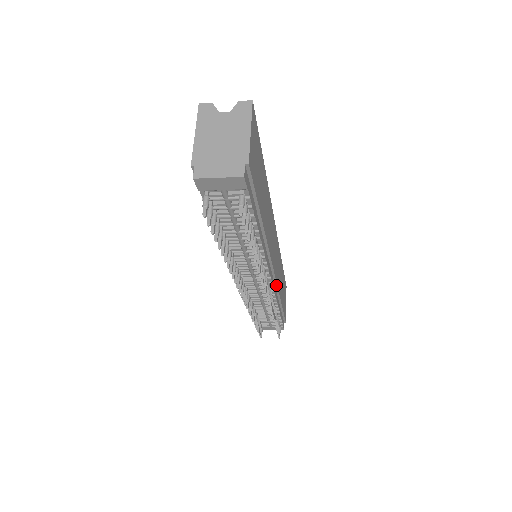
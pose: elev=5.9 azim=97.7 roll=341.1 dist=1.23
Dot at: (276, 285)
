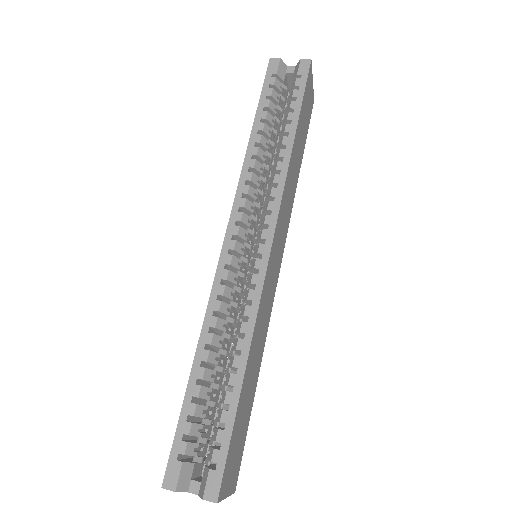
Dot at: (287, 228)
